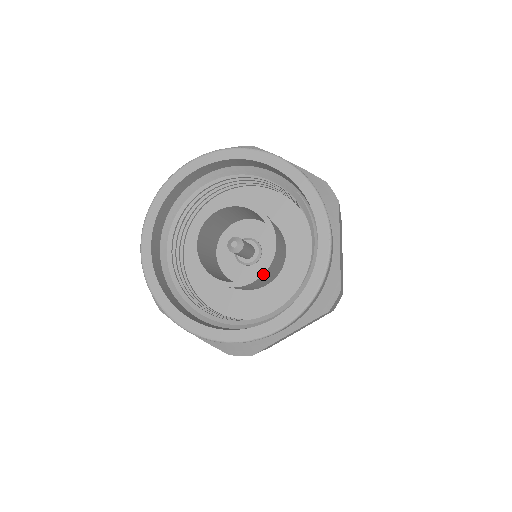
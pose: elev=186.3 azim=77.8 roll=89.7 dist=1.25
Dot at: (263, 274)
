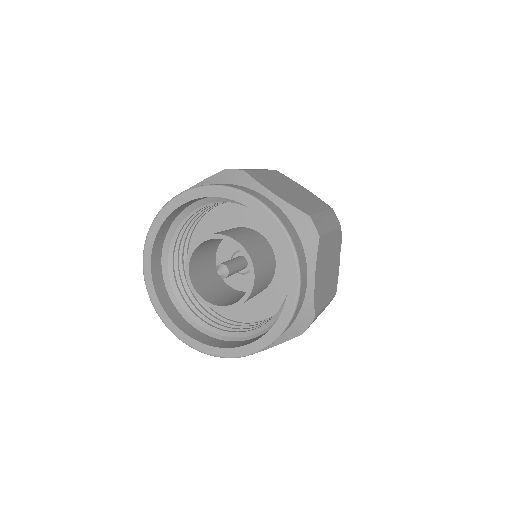
Dot at: occluded
